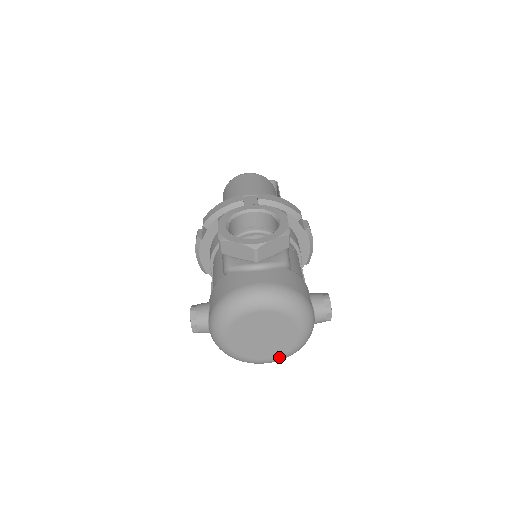
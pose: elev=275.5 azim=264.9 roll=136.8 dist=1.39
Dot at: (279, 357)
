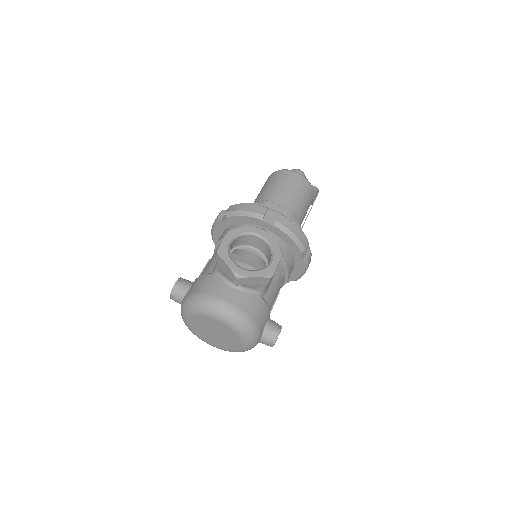
Dot at: (222, 349)
